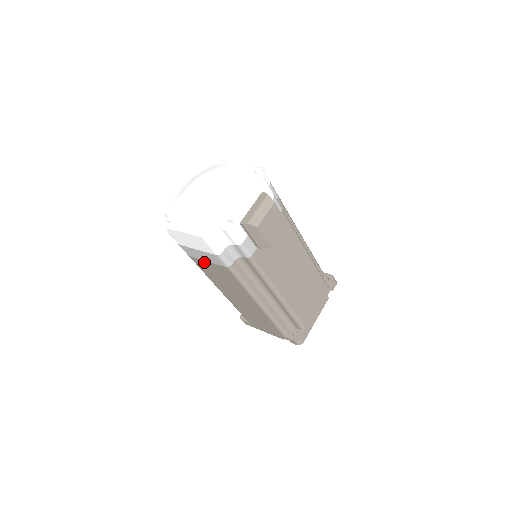
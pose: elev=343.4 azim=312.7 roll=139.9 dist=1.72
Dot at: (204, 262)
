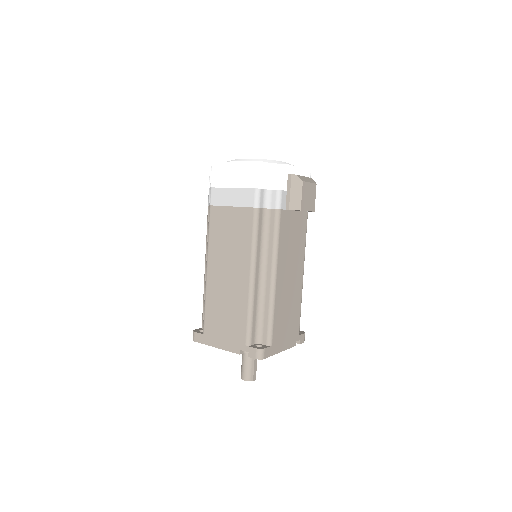
Dot at: (226, 210)
